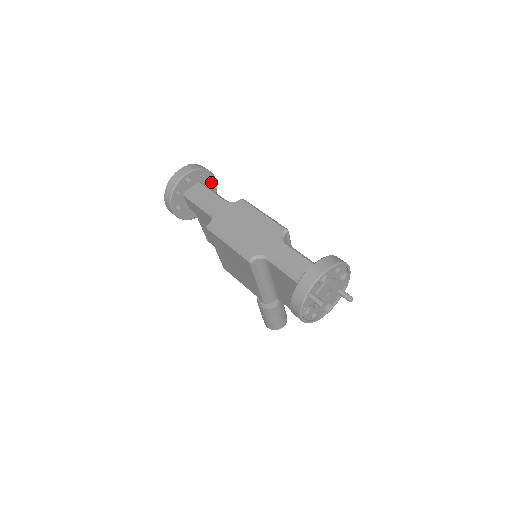
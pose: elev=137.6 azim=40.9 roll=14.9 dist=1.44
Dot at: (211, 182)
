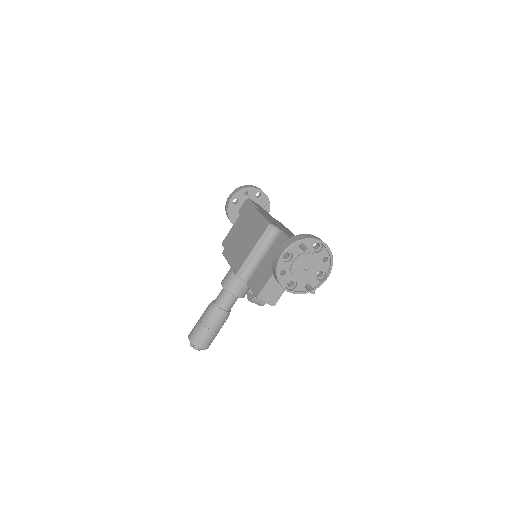
Dot at: occluded
